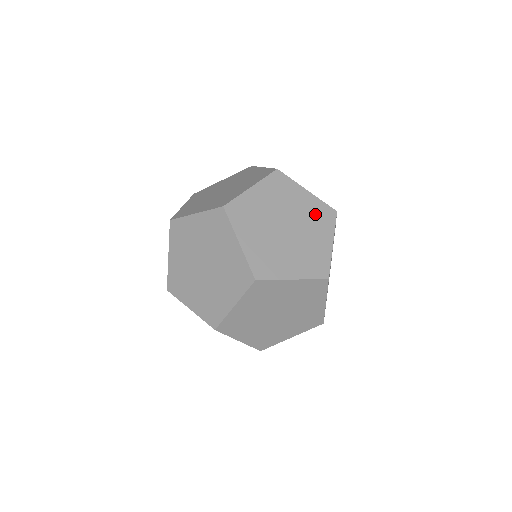
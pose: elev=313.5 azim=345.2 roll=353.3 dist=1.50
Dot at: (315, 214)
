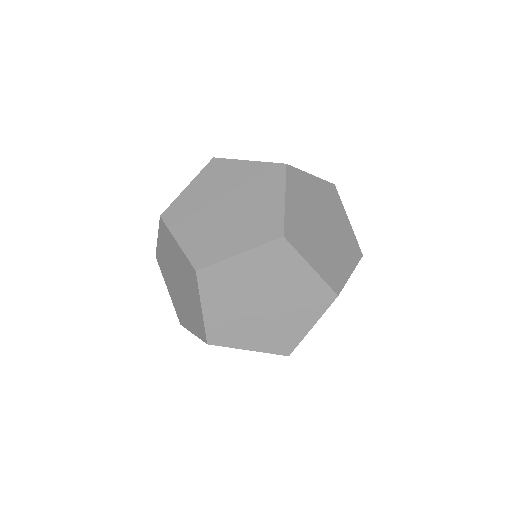
Dot at: (307, 295)
